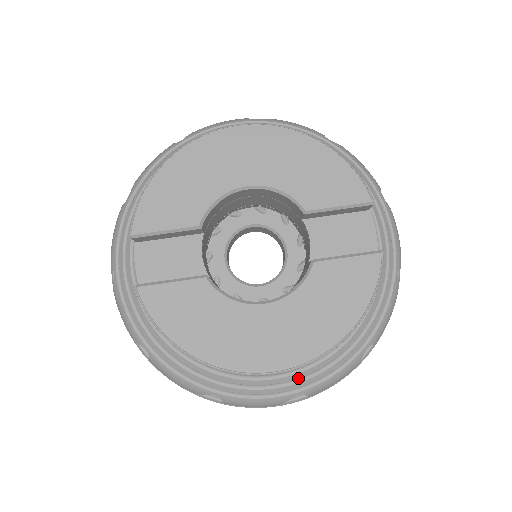
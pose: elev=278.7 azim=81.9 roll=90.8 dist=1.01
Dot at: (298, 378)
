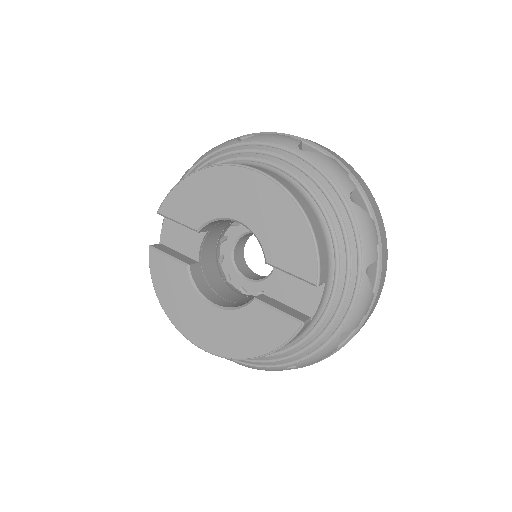
Dot at: occluded
